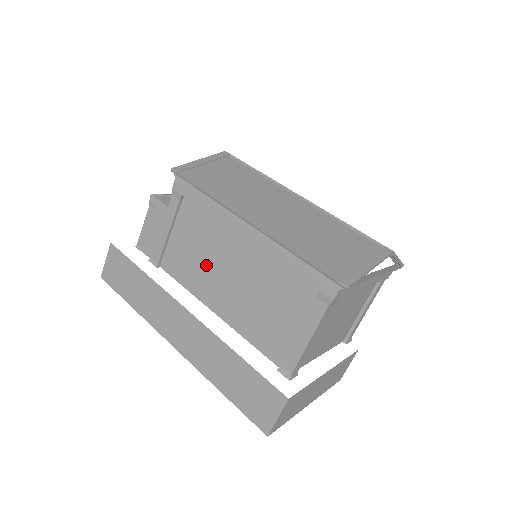
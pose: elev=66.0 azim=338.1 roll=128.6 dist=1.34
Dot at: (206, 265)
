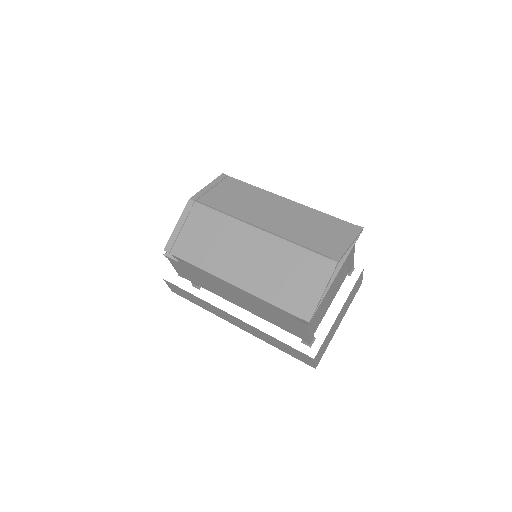
Dot at: (226, 292)
